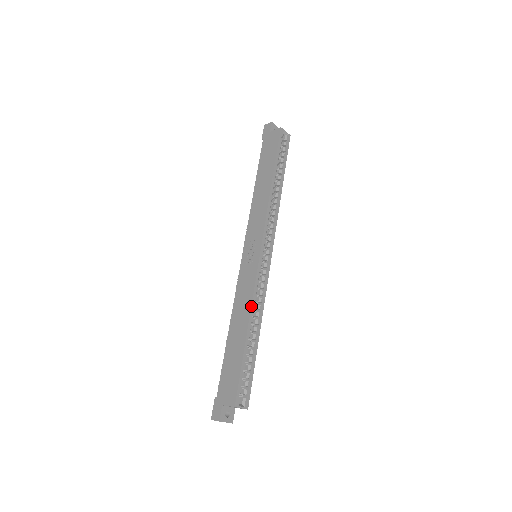
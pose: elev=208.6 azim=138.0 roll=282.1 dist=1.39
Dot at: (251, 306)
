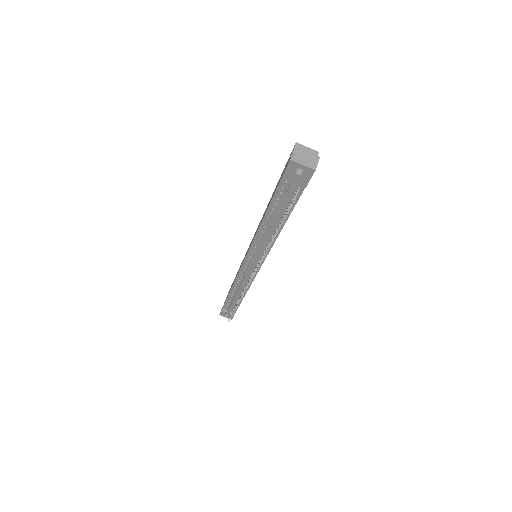
Dot at: occluded
